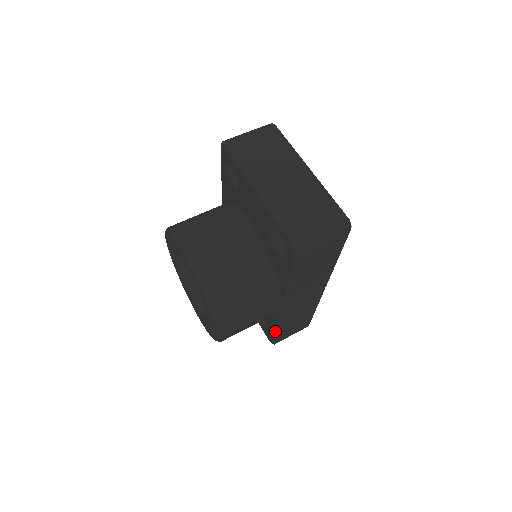
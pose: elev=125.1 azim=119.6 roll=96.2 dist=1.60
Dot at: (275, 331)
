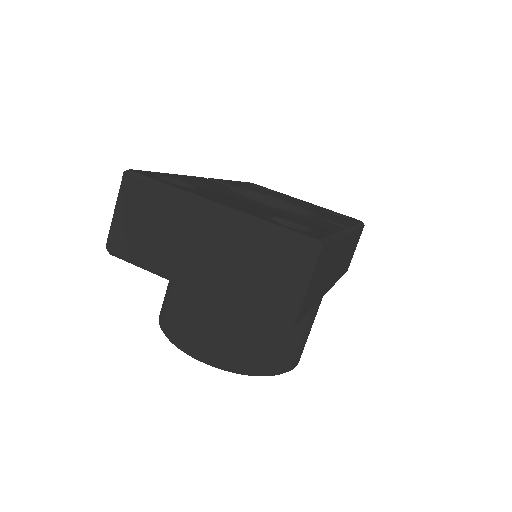
Dot at: occluded
